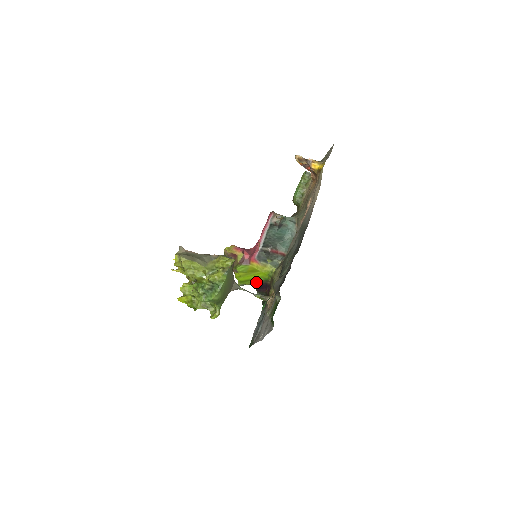
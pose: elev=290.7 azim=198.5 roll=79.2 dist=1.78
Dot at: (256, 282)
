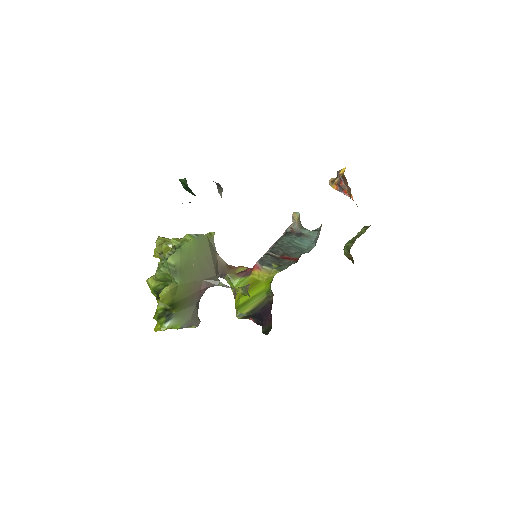
Dot at: (258, 304)
